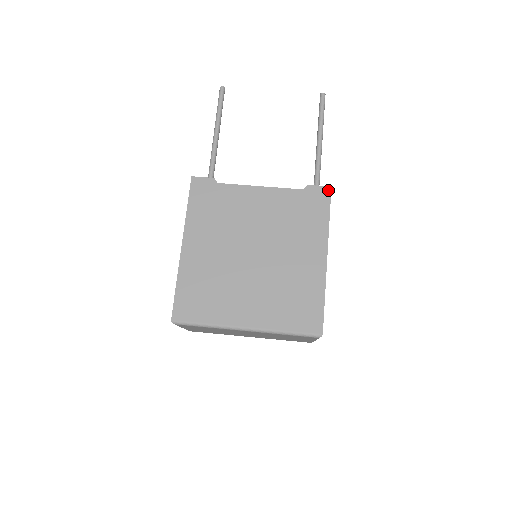
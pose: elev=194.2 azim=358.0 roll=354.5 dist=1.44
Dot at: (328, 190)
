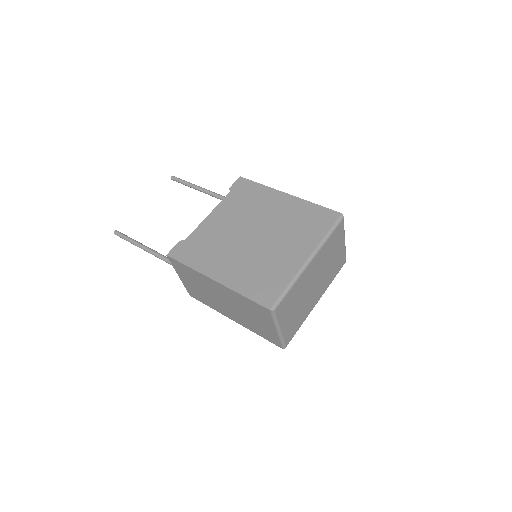
Dot at: (241, 179)
